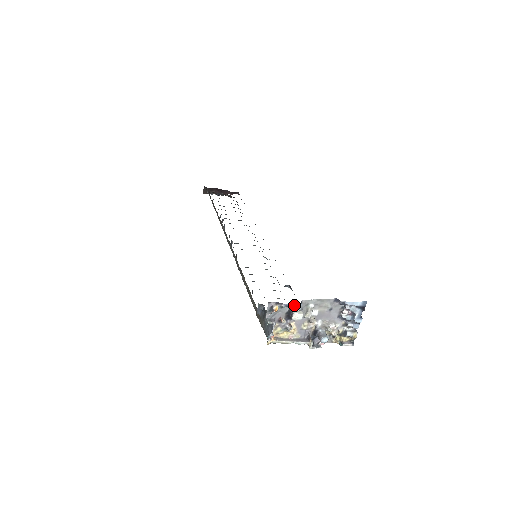
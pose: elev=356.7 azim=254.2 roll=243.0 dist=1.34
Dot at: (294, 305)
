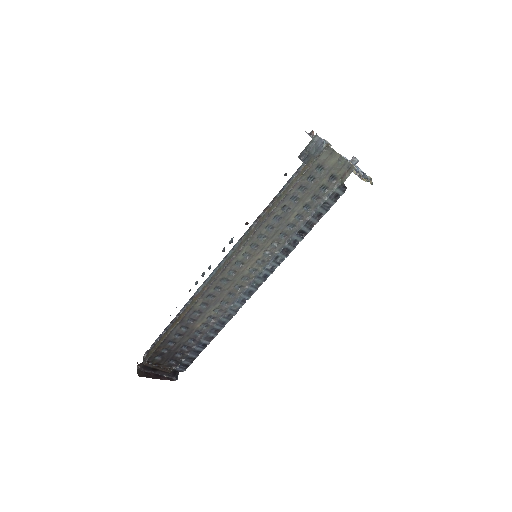
Dot at: occluded
